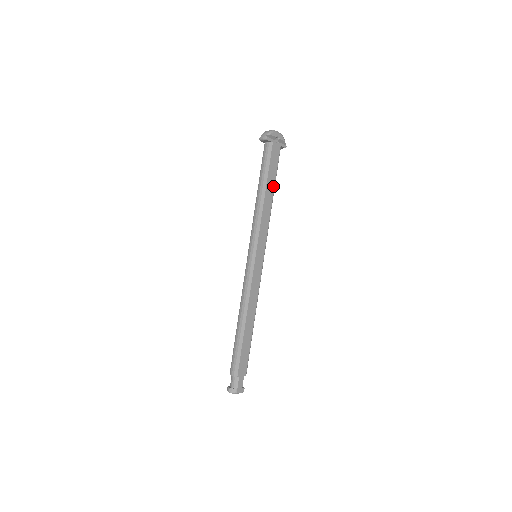
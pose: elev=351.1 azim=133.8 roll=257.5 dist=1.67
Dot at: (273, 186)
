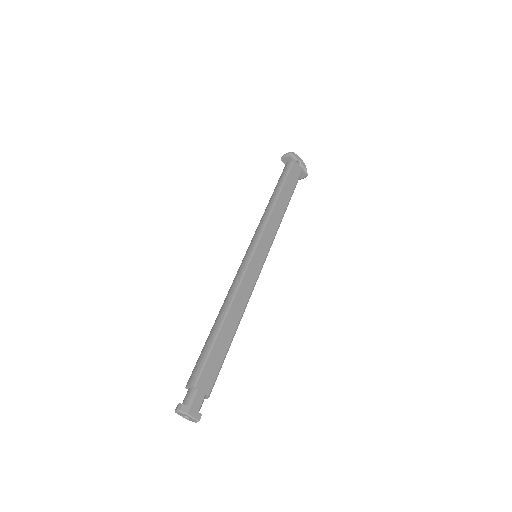
Dot at: (288, 198)
